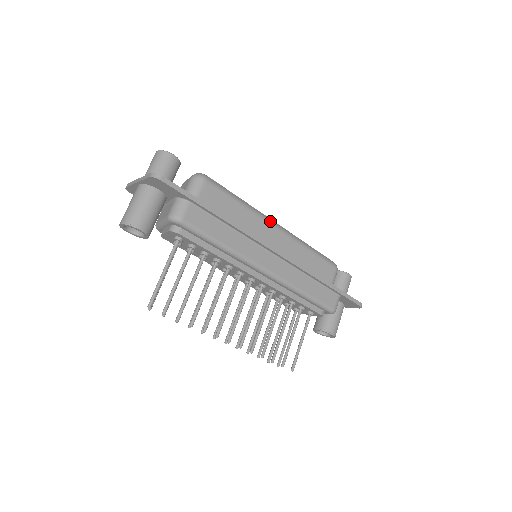
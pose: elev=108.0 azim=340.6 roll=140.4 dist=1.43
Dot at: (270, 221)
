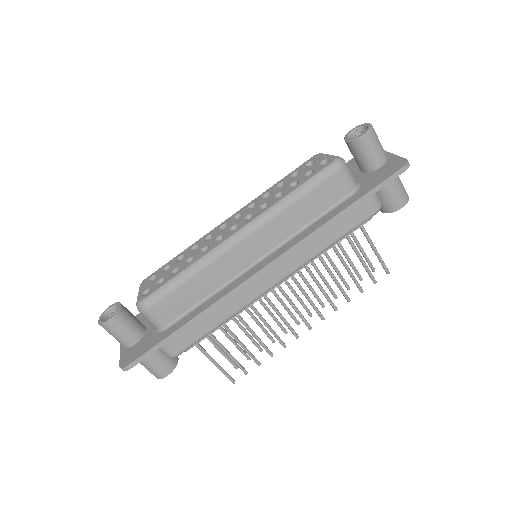
Dot at: (228, 246)
